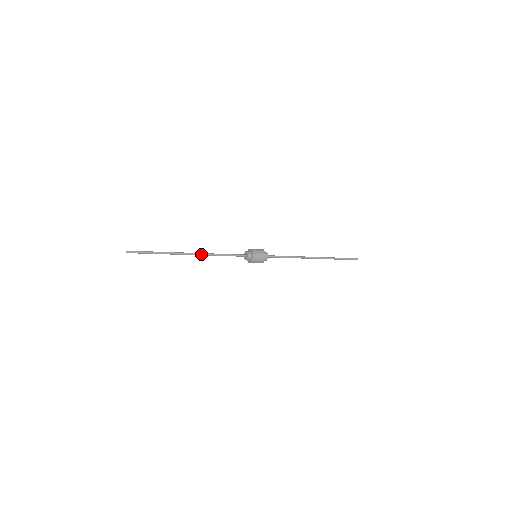
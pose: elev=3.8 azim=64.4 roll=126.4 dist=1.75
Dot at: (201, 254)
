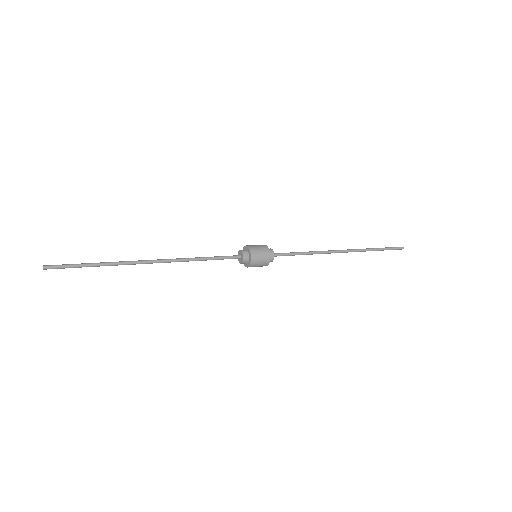
Dot at: (169, 260)
